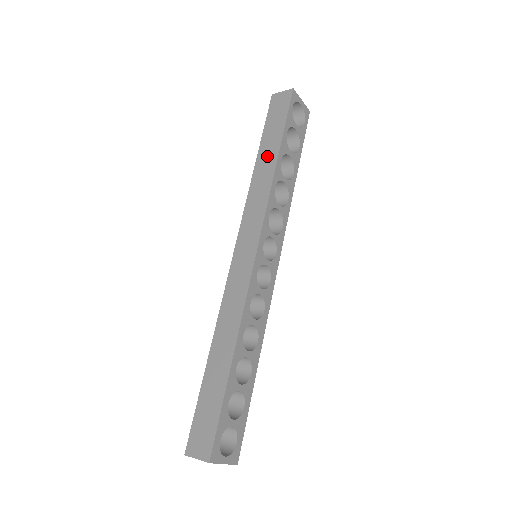
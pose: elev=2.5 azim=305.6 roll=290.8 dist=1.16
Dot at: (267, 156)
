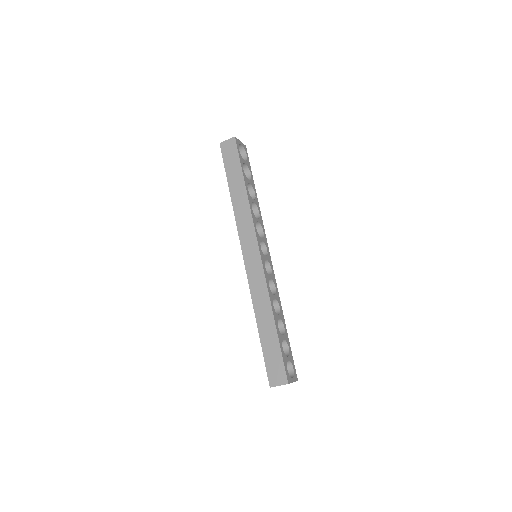
Dot at: (237, 189)
